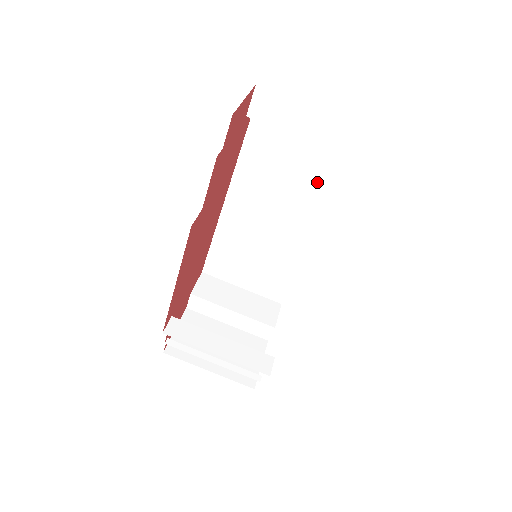
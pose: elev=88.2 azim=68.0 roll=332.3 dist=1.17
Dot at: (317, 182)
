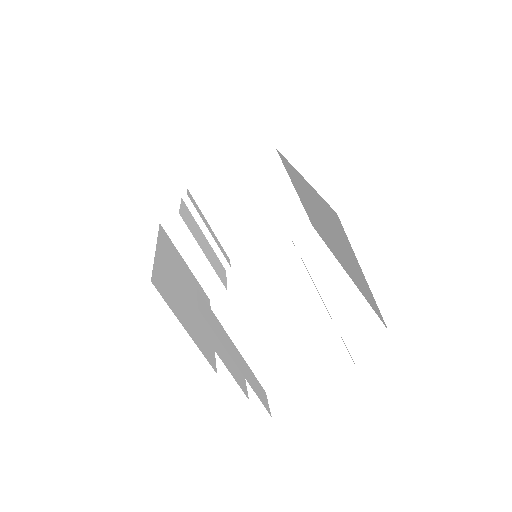
Dot at: (355, 275)
